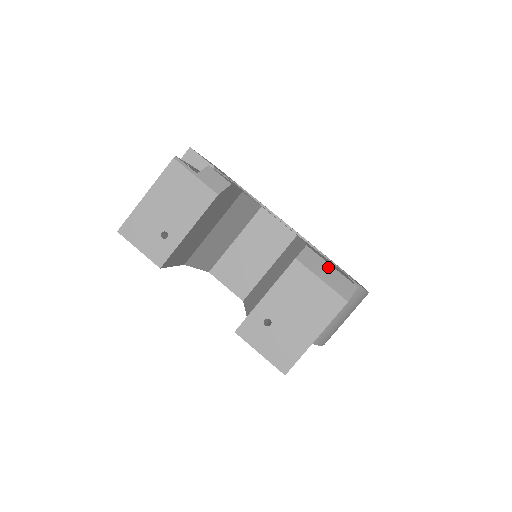
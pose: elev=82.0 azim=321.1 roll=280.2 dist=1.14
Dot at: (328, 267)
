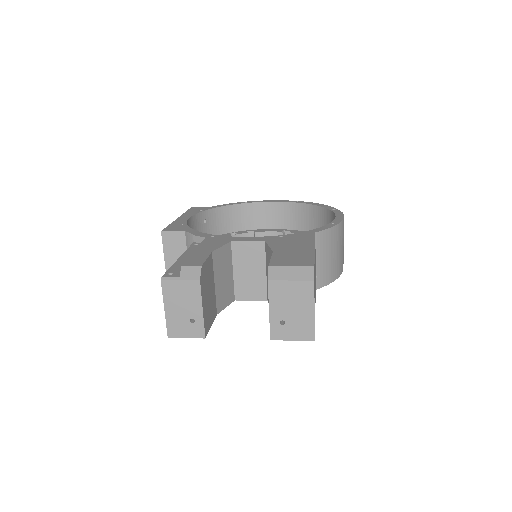
Dot at: (289, 269)
